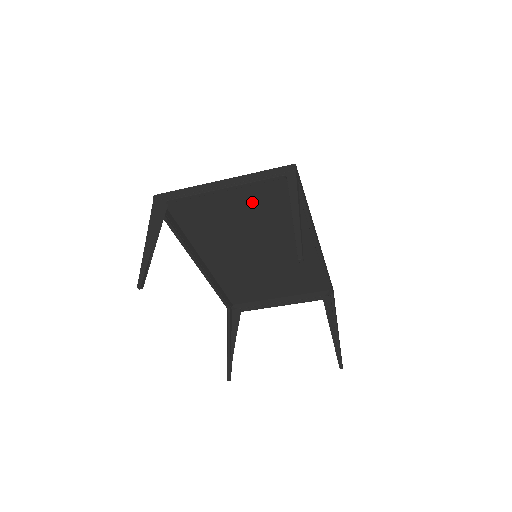
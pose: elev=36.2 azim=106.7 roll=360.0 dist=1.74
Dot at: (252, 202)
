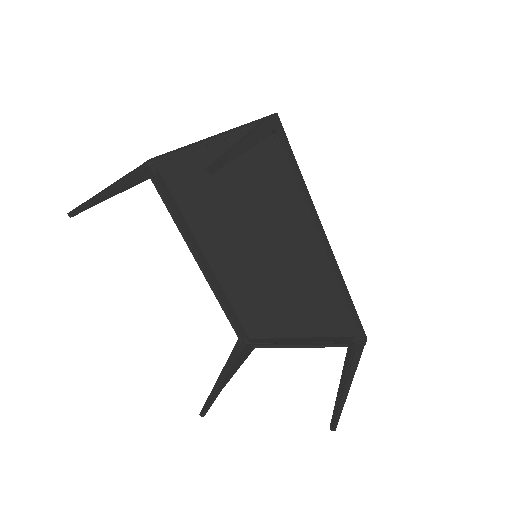
Dot at: (241, 172)
